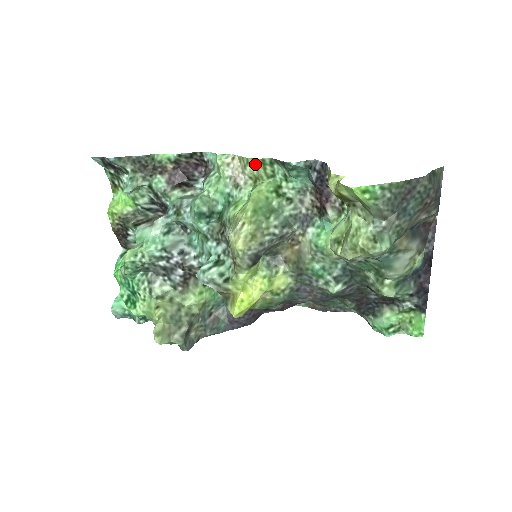
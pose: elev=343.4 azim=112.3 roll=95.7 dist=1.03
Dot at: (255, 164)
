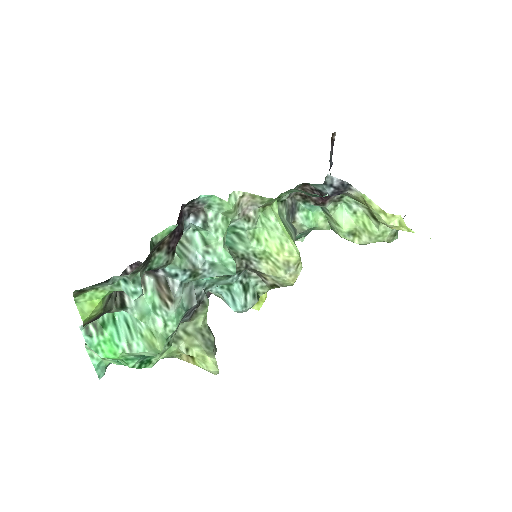
Dot at: (277, 199)
